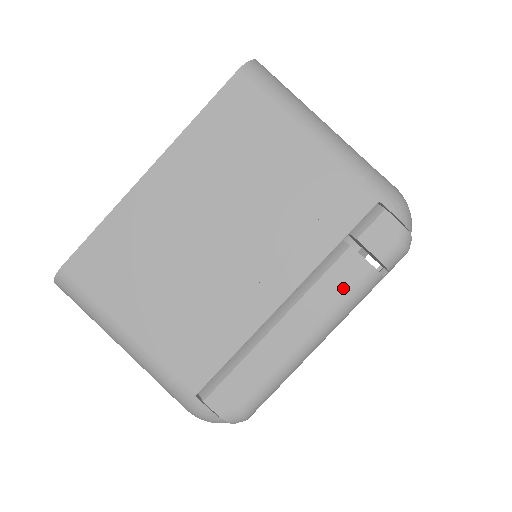
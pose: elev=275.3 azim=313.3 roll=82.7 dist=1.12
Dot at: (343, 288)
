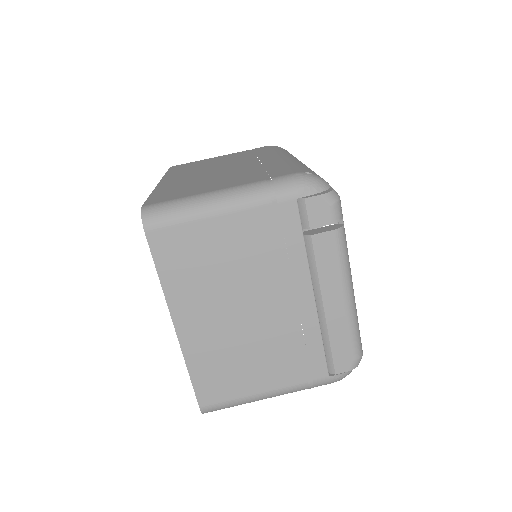
Dot at: (333, 257)
